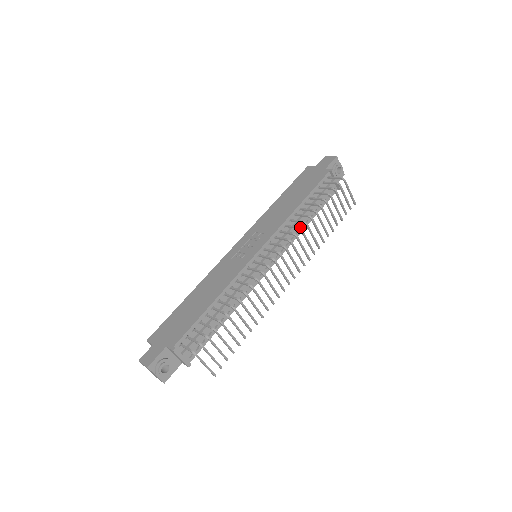
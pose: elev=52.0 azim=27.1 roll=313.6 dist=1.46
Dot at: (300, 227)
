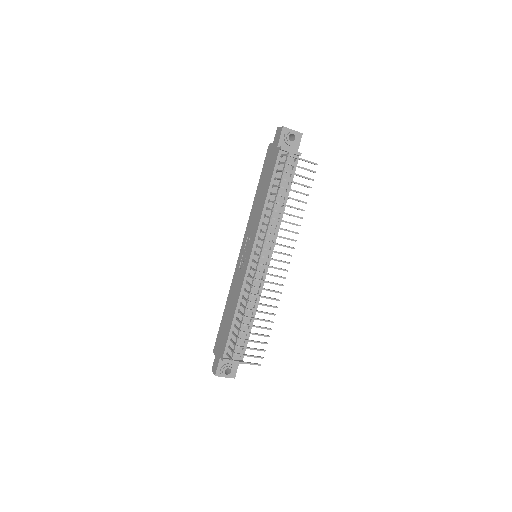
Dot at: (279, 214)
